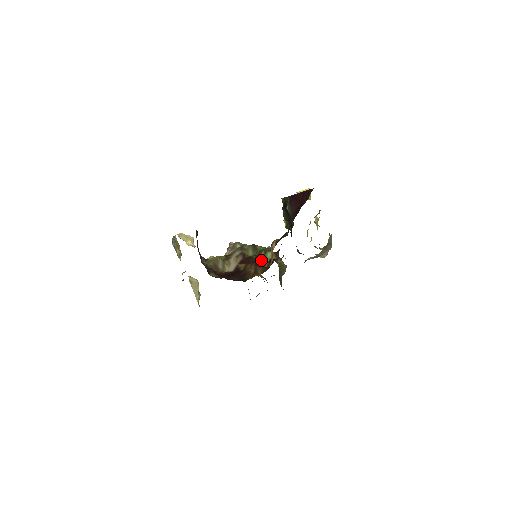
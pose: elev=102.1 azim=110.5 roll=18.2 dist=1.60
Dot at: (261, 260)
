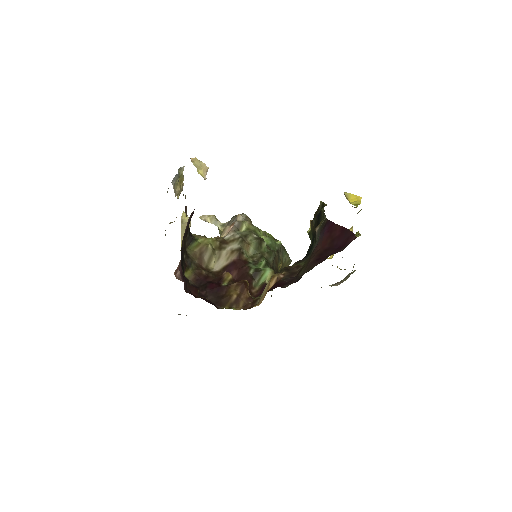
Dot at: (255, 275)
